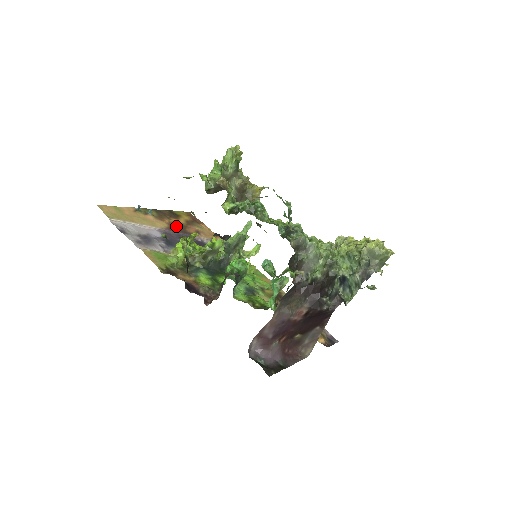
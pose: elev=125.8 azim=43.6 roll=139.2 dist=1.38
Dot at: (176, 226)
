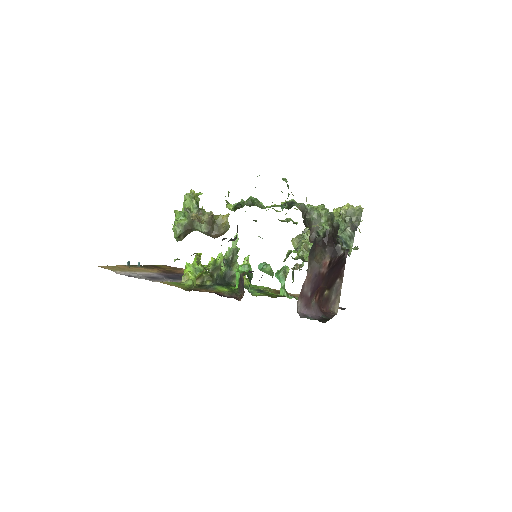
Dot at: (166, 271)
